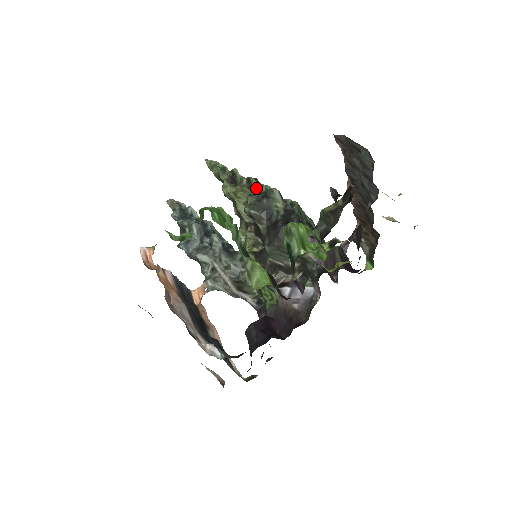
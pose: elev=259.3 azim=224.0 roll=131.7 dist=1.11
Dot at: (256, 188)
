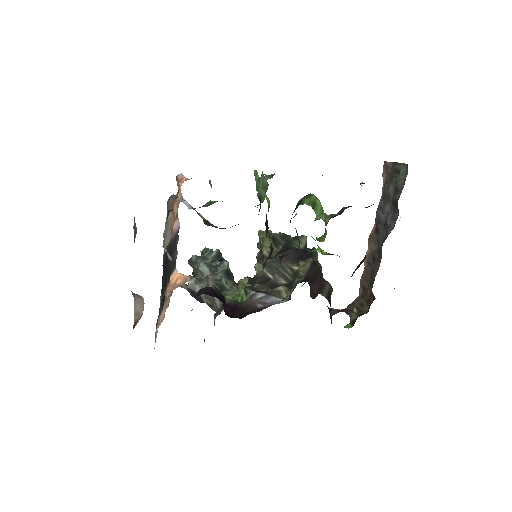
Dot at: occluded
